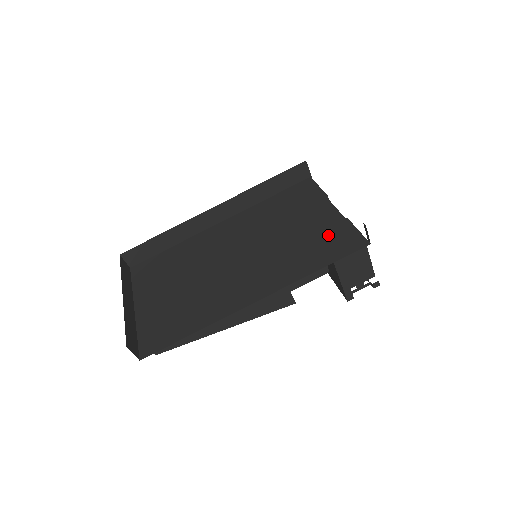
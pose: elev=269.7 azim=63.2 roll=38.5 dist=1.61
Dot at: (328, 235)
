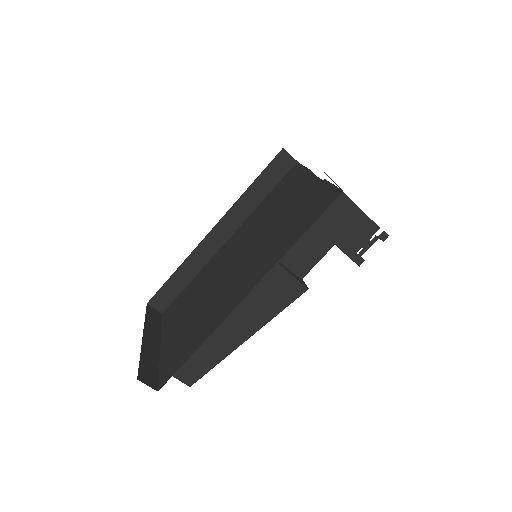
Dot at: (308, 203)
